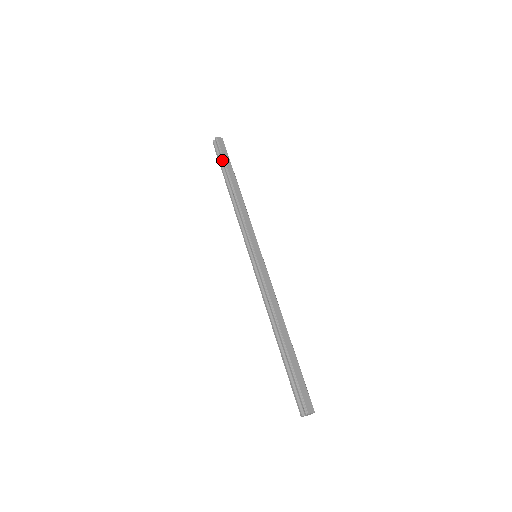
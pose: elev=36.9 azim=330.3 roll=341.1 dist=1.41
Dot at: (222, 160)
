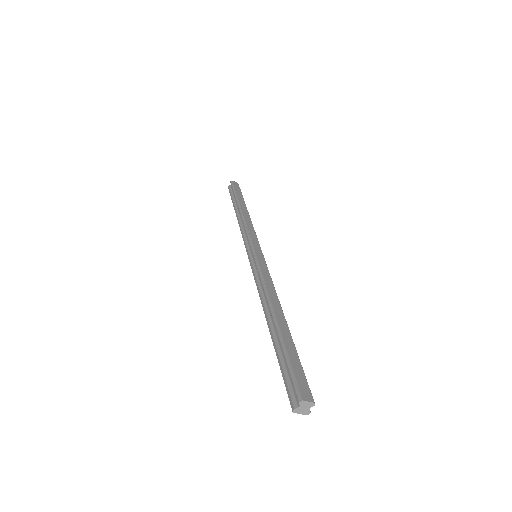
Dot at: (234, 193)
